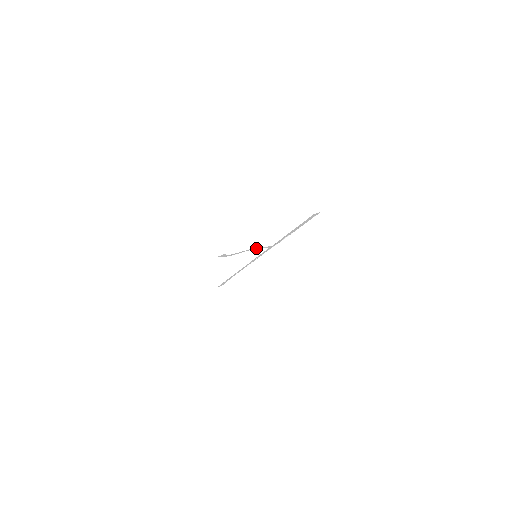
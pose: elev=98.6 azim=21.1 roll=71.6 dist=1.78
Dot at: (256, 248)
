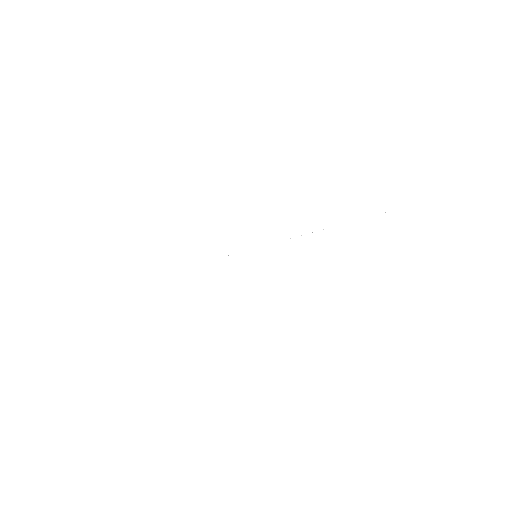
Dot at: occluded
